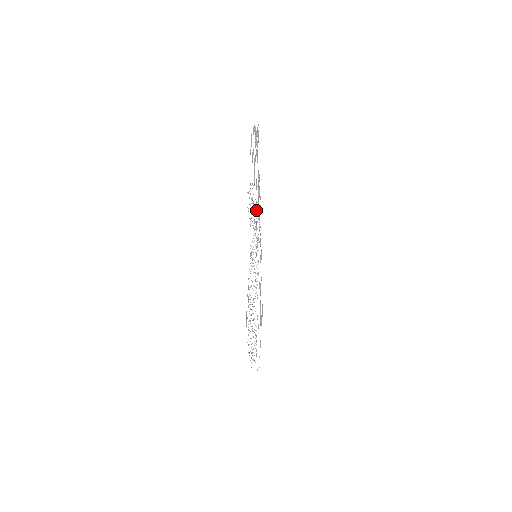
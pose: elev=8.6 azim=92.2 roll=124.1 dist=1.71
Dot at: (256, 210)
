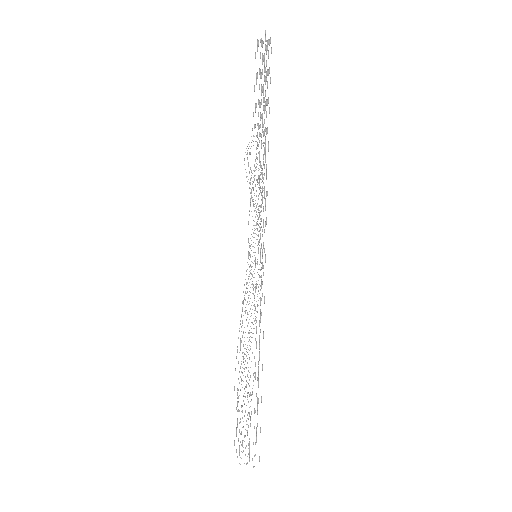
Dot at: occluded
